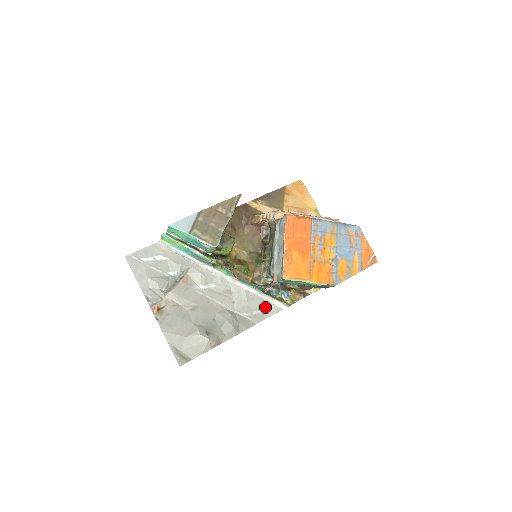
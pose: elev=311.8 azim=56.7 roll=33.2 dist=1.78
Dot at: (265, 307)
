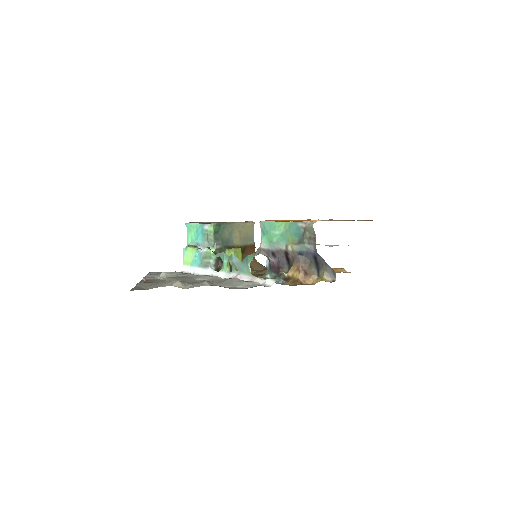
Dot at: (251, 286)
